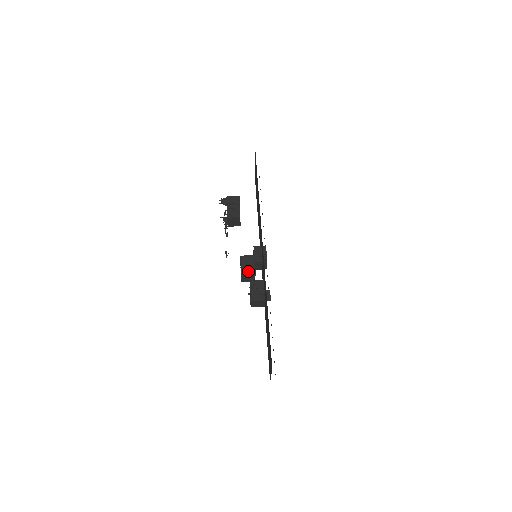
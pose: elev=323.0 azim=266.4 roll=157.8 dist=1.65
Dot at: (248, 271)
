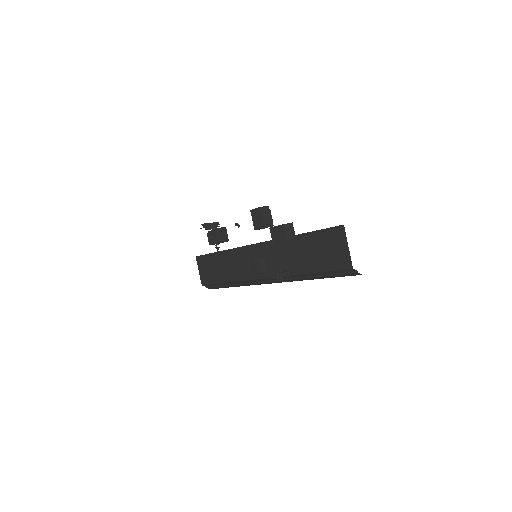
Dot at: (264, 210)
